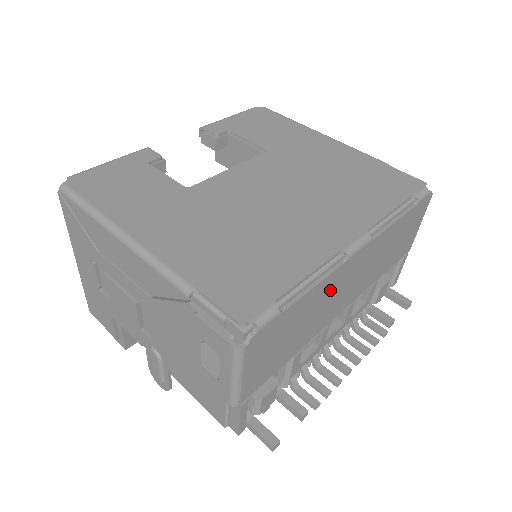
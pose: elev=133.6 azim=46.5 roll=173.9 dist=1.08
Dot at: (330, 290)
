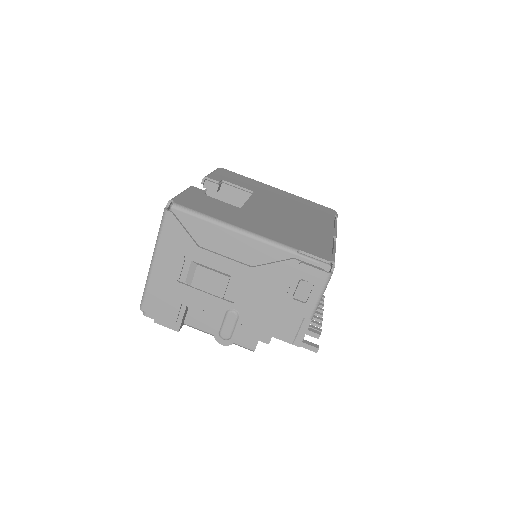
Dot at: occluded
